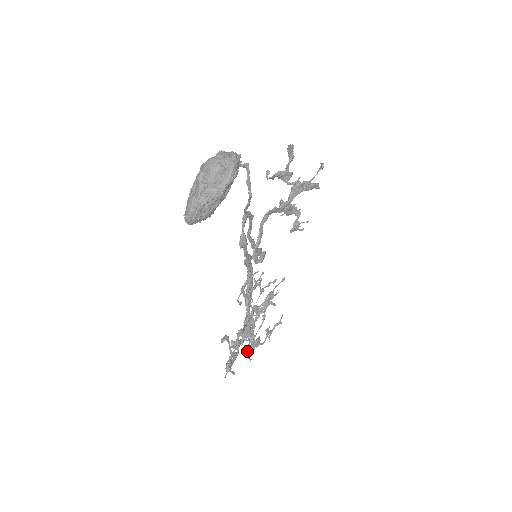
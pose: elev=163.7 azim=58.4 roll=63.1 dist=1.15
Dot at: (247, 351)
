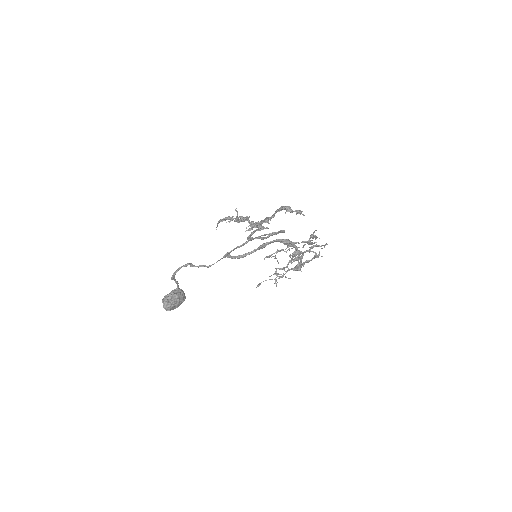
Dot at: occluded
